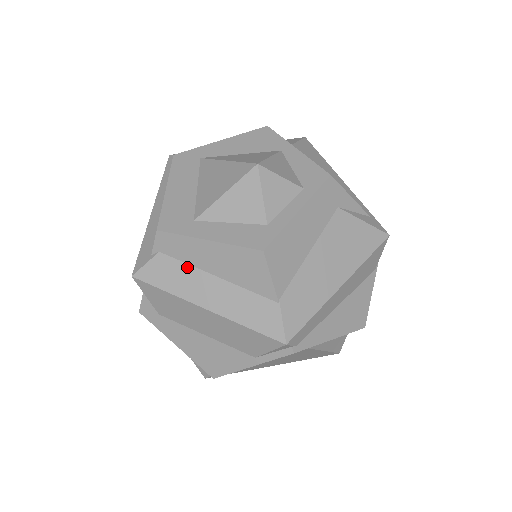
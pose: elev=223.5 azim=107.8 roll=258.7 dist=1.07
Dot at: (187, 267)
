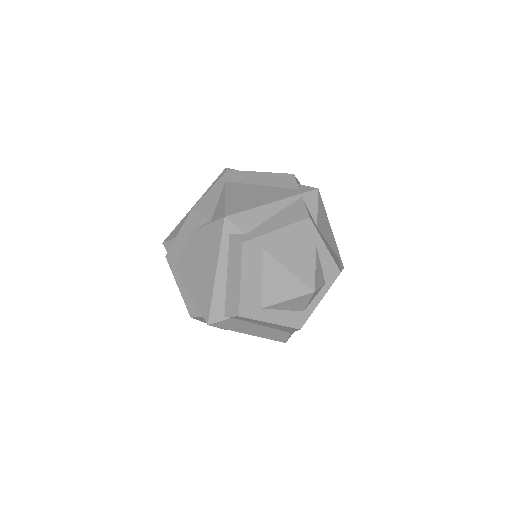
Dot at: (247, 323)
